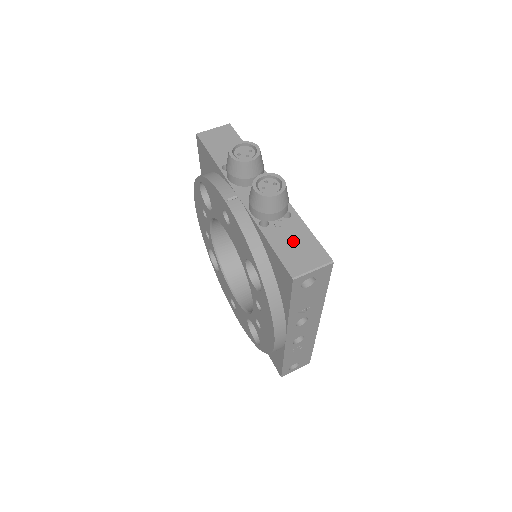
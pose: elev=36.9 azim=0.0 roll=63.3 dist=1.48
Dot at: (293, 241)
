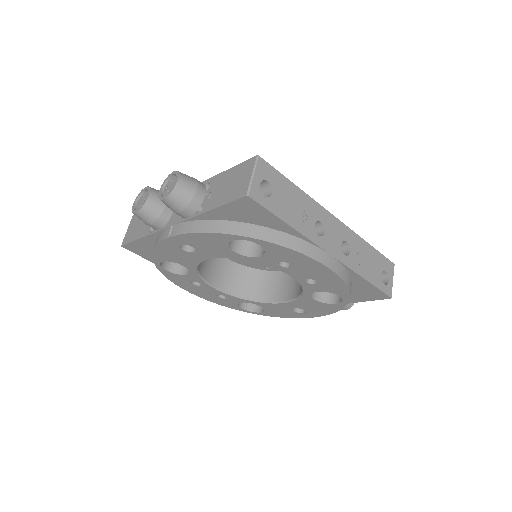
Dot at: (225, 187)
